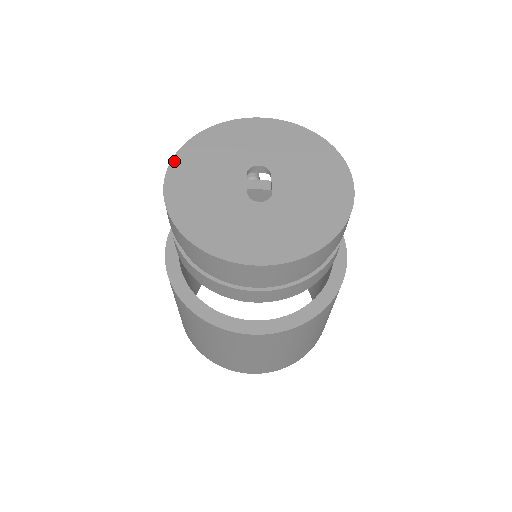
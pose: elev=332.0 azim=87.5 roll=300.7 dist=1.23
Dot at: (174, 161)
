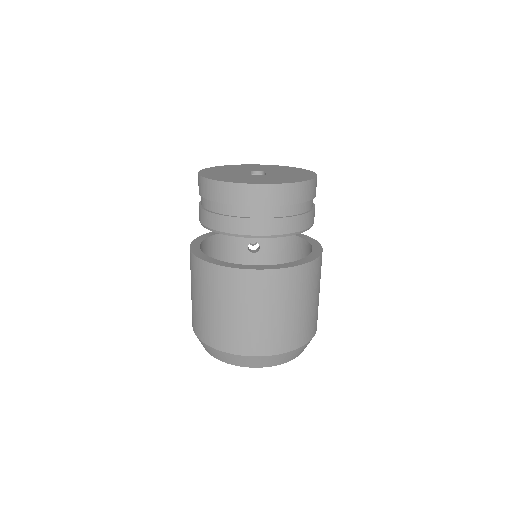
Dot at: (205, 169)
